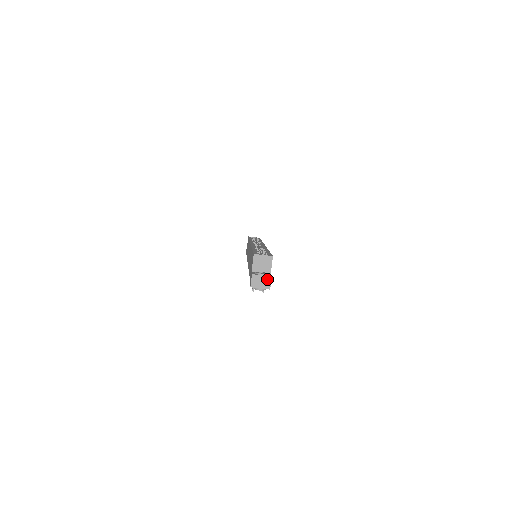
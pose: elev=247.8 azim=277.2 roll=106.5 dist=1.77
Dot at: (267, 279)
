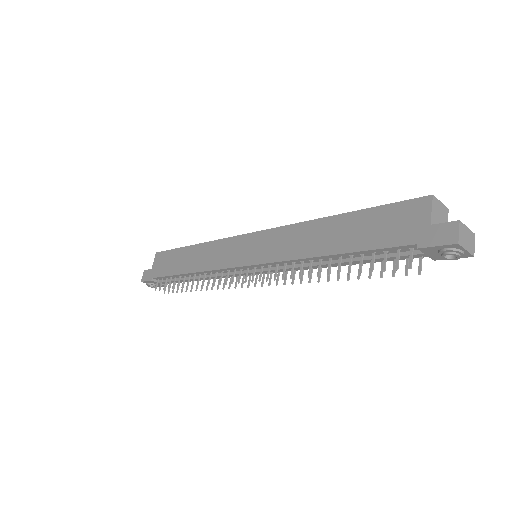
Dot at: (472, 237)
